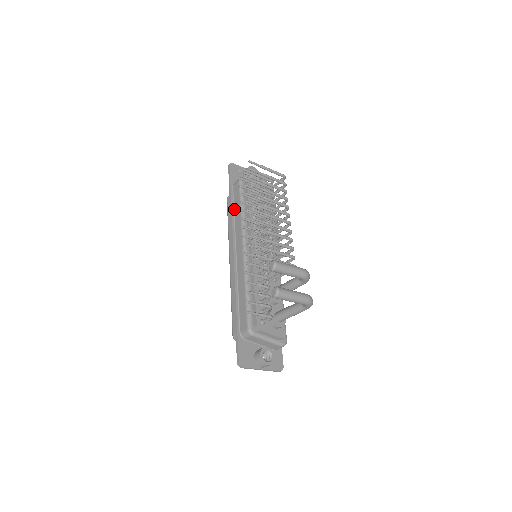
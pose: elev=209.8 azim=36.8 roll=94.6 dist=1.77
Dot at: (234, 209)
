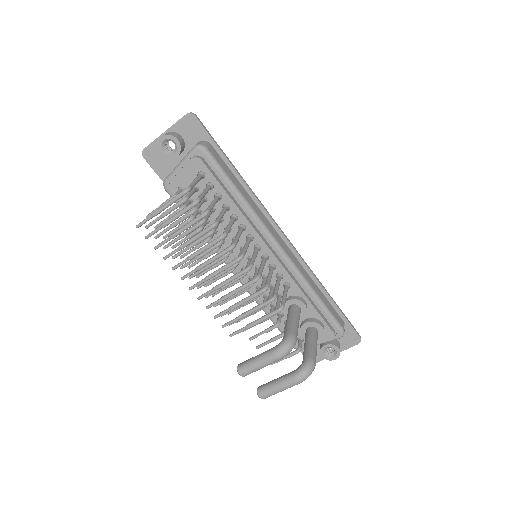
Dot at: occluded
